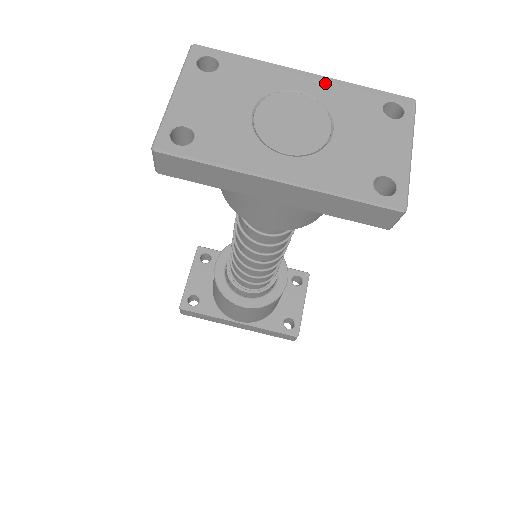
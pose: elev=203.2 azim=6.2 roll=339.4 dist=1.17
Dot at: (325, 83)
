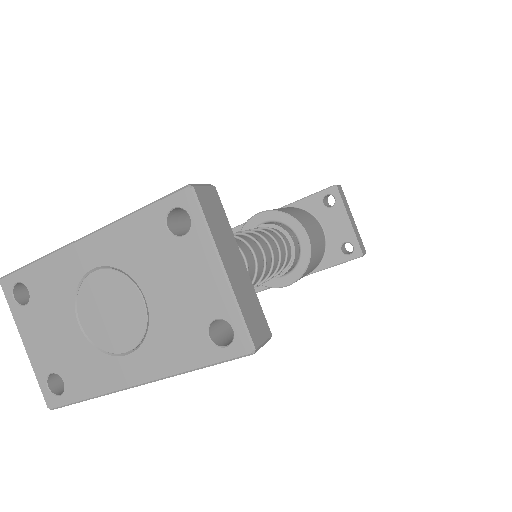
Dot at: (105, 239)
